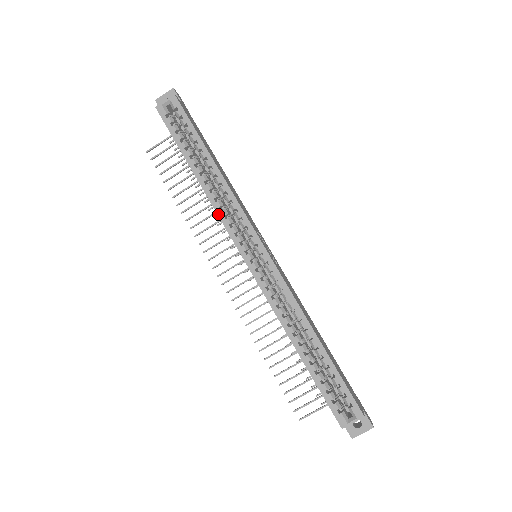
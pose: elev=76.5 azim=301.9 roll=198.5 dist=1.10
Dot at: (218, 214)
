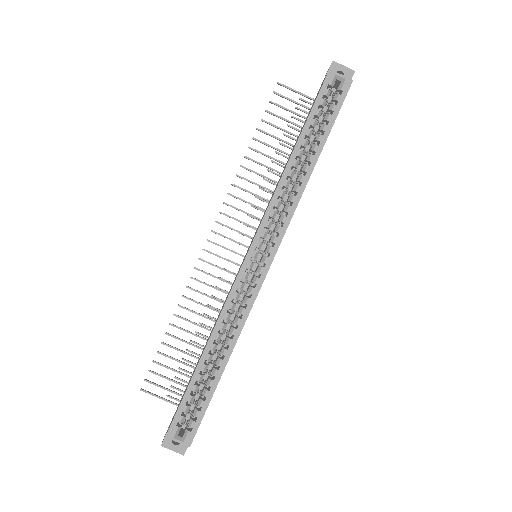
Dot at: (272, 200)
